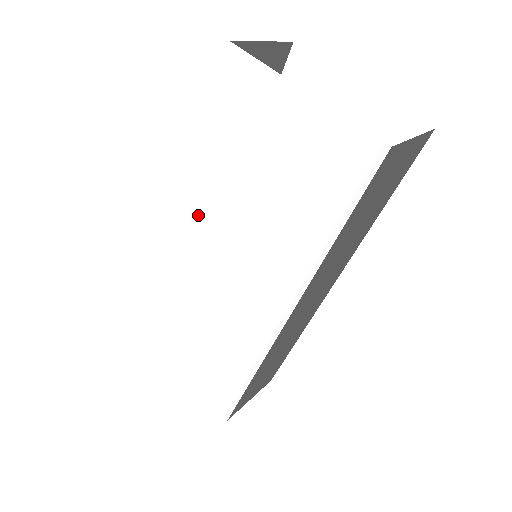
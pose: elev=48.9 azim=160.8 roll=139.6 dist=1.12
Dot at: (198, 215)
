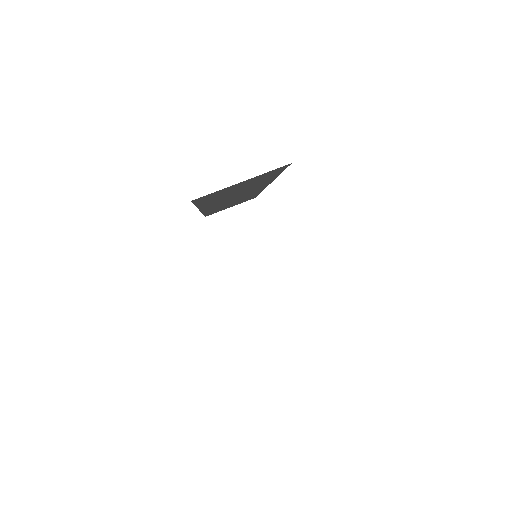
Dot at: occluded
